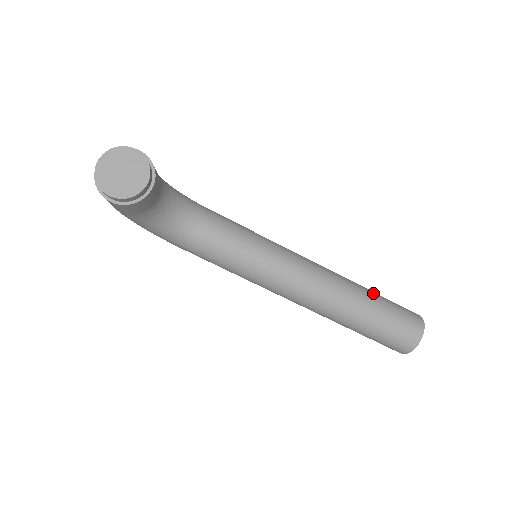
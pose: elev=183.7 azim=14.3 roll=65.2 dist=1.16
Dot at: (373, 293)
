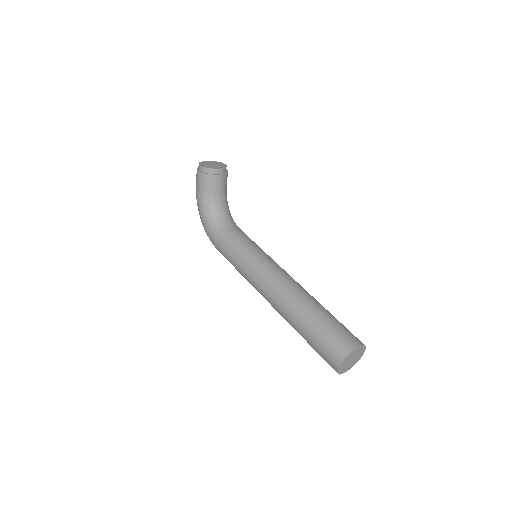
Dot at: occluded
